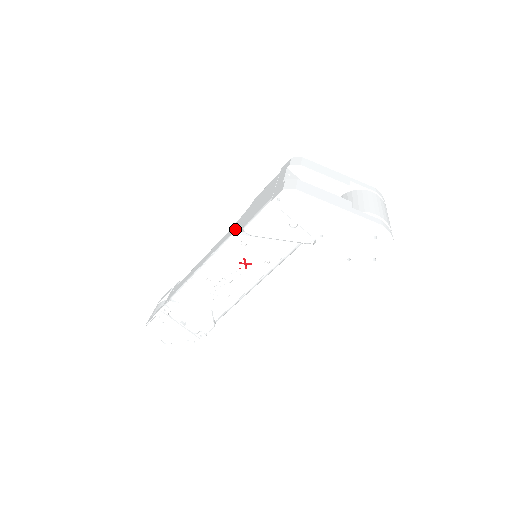
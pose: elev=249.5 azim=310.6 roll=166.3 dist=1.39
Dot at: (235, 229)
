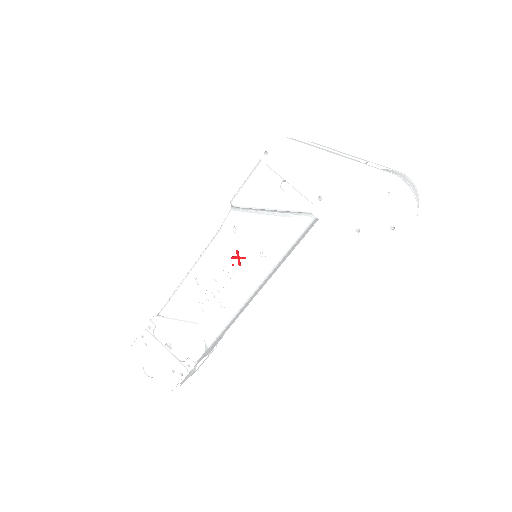
Dot at: occluded
